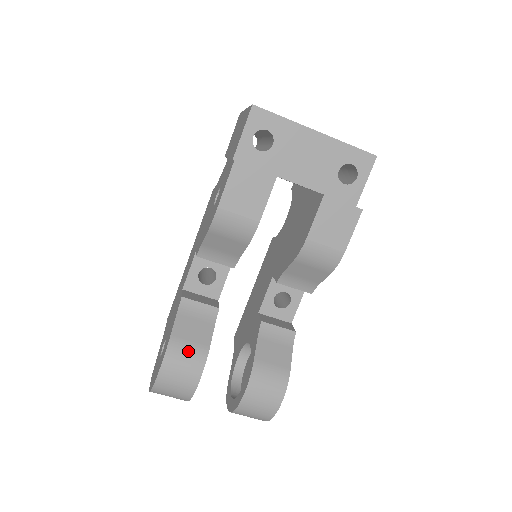
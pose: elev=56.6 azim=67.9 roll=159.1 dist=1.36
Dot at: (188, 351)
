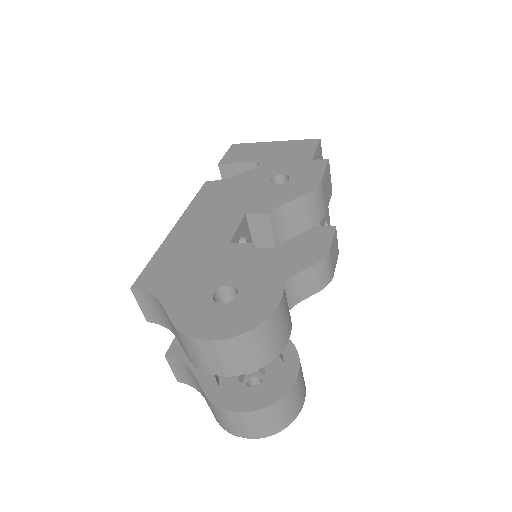
Dot at: occluded
